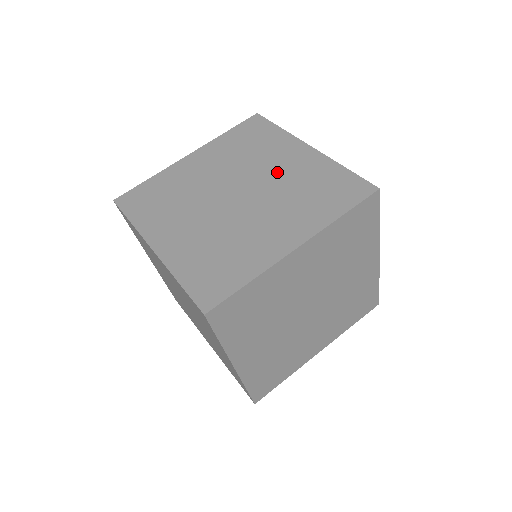
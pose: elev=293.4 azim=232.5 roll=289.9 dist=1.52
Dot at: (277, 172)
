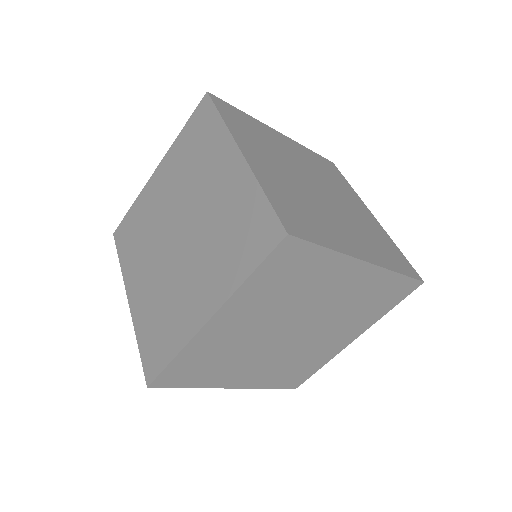
Dot at: (209, 199)
